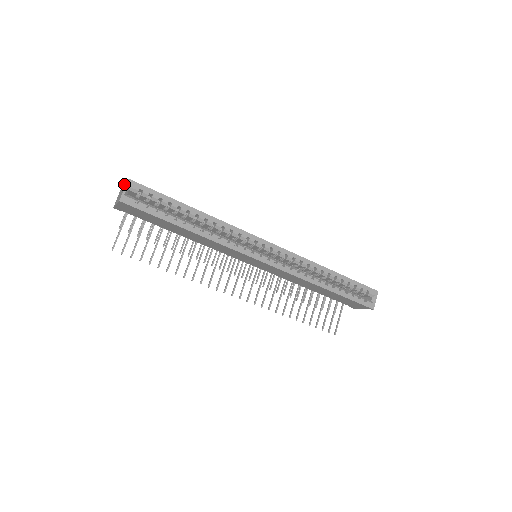
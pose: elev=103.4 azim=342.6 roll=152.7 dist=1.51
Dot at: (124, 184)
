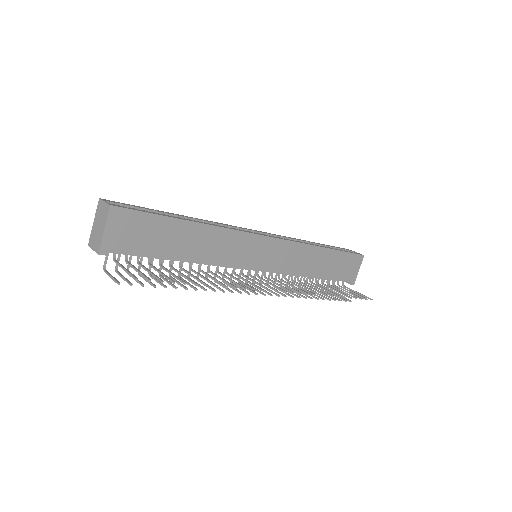
Dot at: (94, 219)
